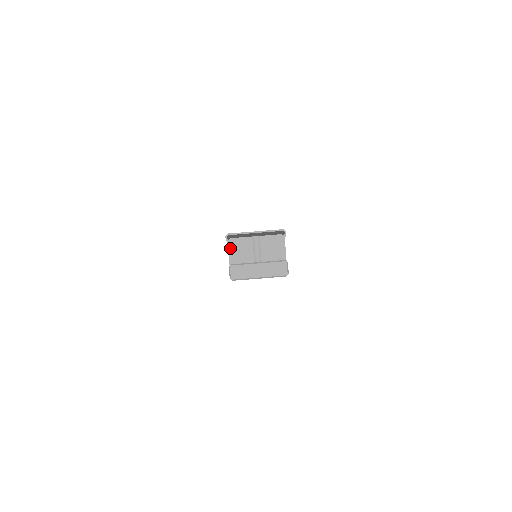
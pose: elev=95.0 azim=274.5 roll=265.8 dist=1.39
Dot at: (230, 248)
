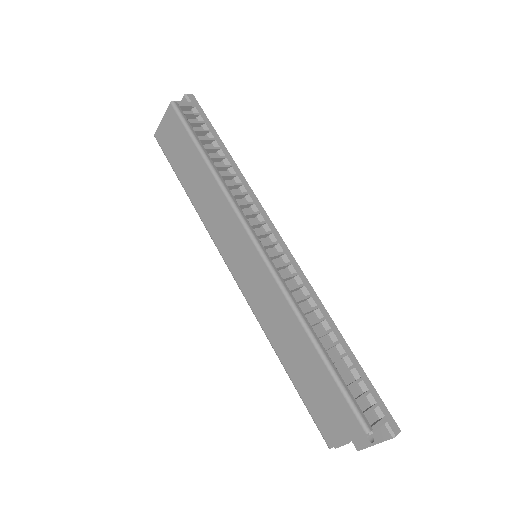
Dot at: occluded
